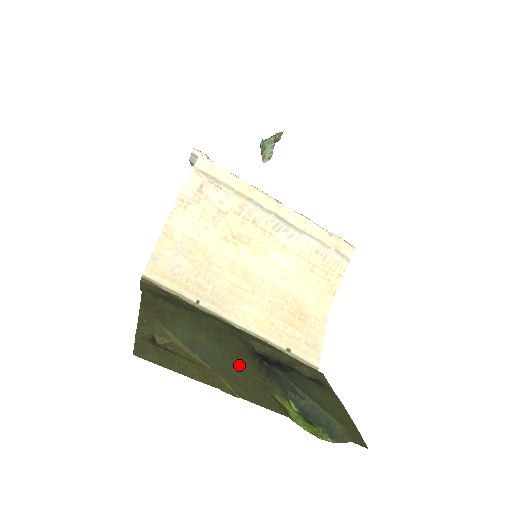
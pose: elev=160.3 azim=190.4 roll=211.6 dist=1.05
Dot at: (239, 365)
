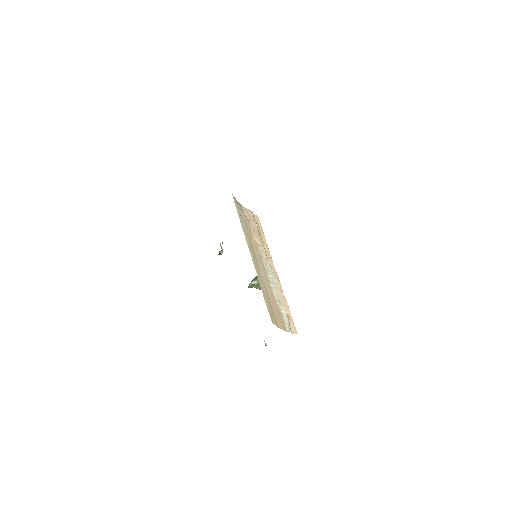
Dot at: occluded
